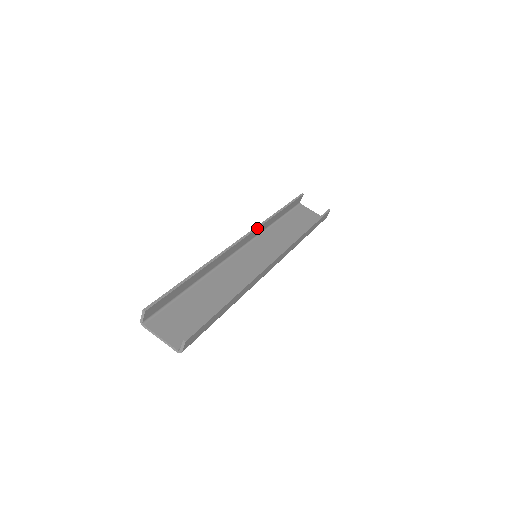
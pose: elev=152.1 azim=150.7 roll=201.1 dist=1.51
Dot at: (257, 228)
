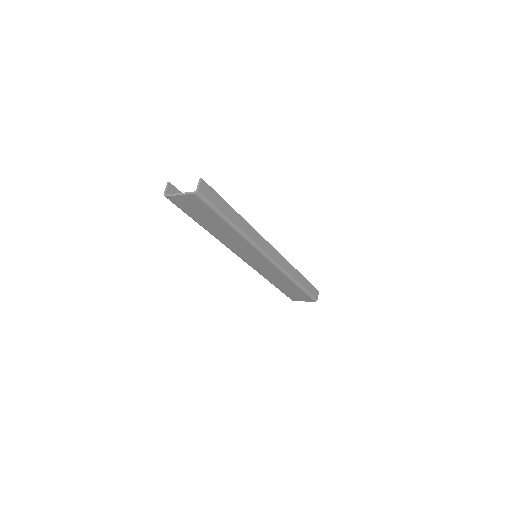
Dot at: occluded
